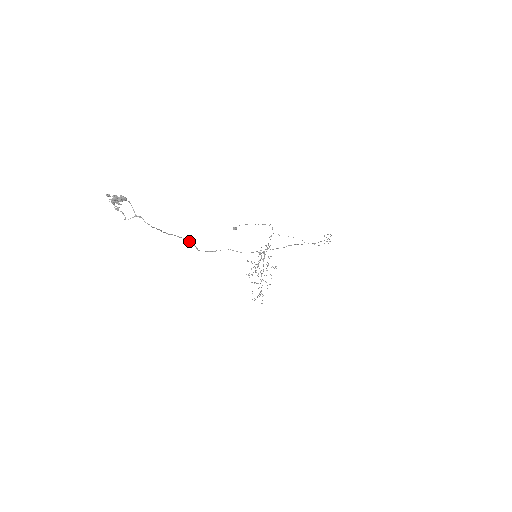
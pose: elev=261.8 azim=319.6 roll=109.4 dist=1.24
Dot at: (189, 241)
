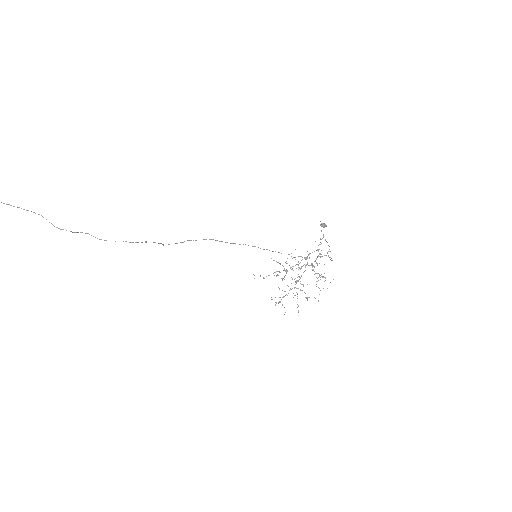
Dot at: occluded
